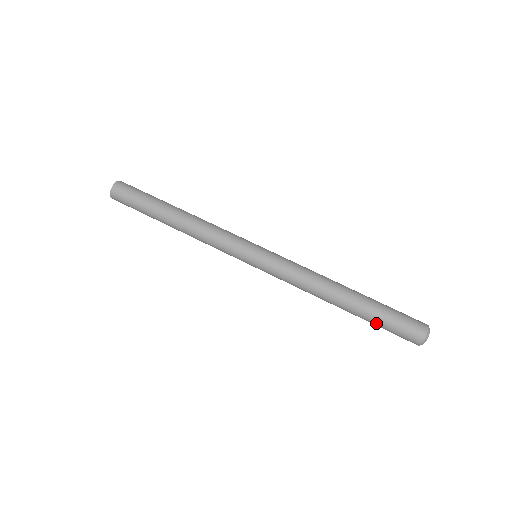
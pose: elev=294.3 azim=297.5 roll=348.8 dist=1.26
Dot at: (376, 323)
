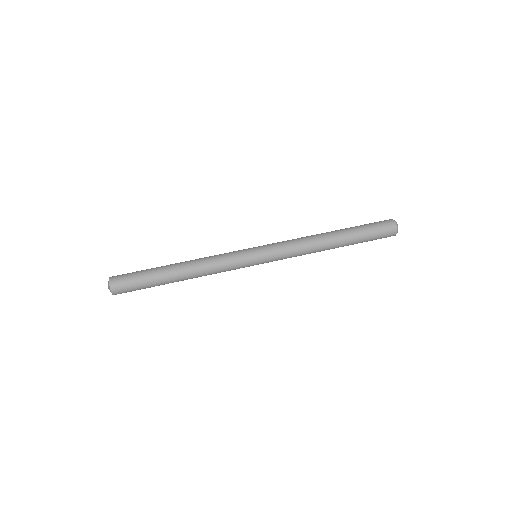
Dot at: (363, 232)
